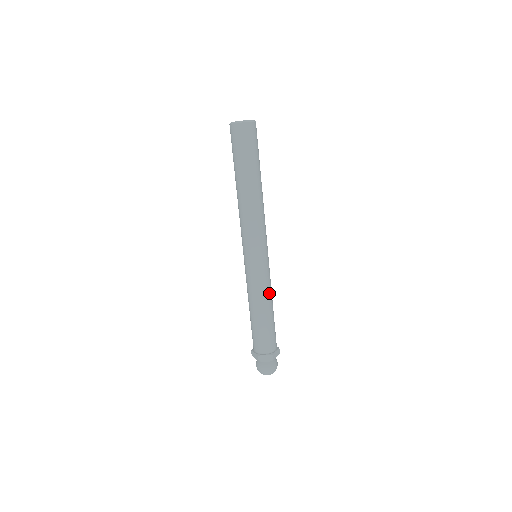
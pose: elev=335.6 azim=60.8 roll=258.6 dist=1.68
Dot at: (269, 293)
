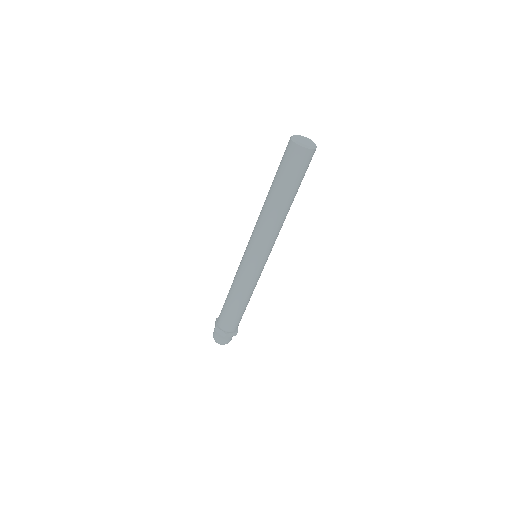
Dot at: occluded
